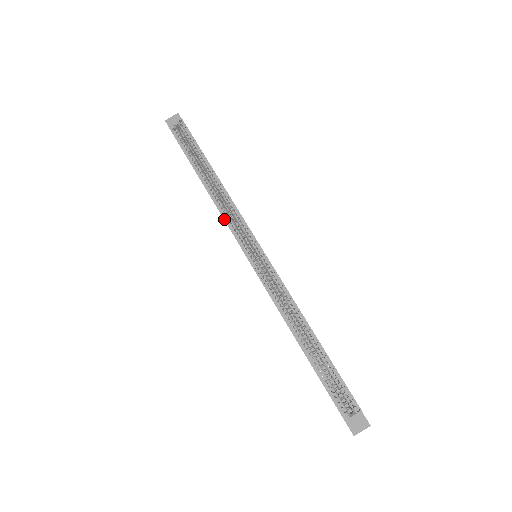
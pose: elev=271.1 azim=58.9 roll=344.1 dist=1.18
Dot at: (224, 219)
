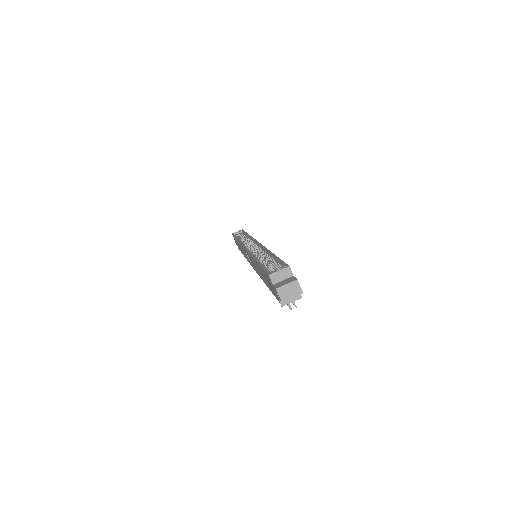
Dot at: (240, 243)
